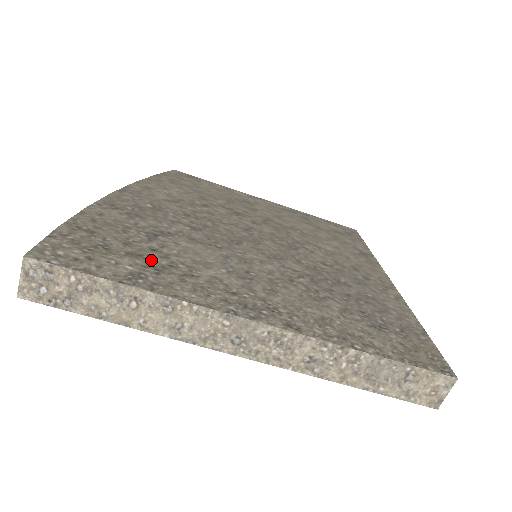
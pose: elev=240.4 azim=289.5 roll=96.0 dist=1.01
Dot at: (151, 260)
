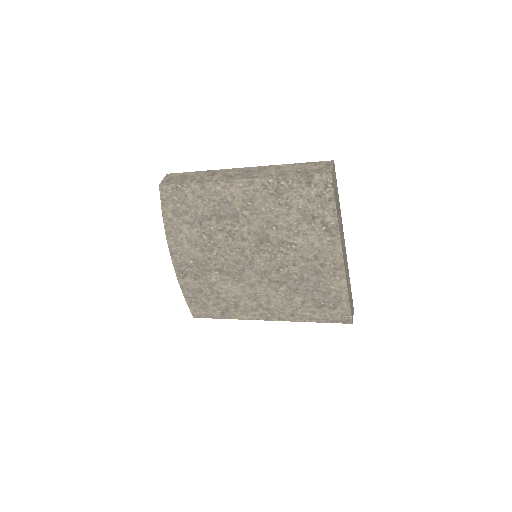
Dot at: (221, 304)
